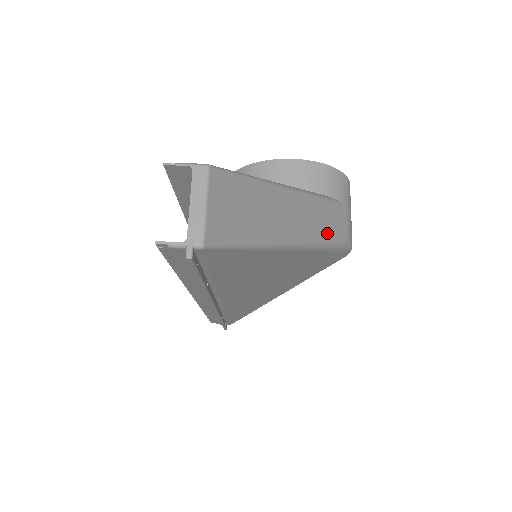
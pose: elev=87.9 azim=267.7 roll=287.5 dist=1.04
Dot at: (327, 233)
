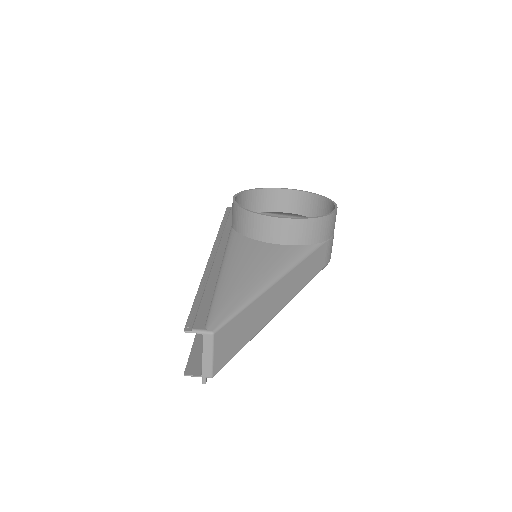
Dot at: (306, 280)
